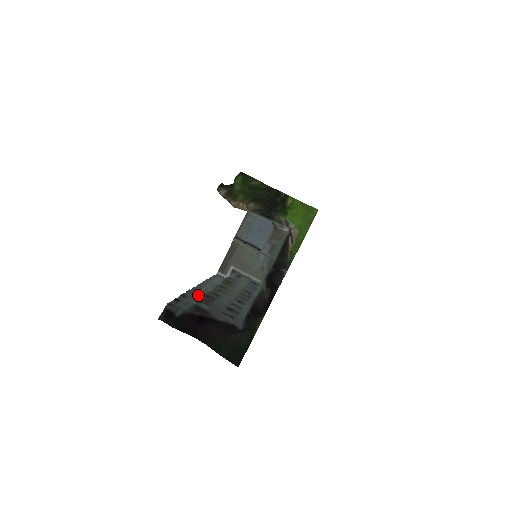
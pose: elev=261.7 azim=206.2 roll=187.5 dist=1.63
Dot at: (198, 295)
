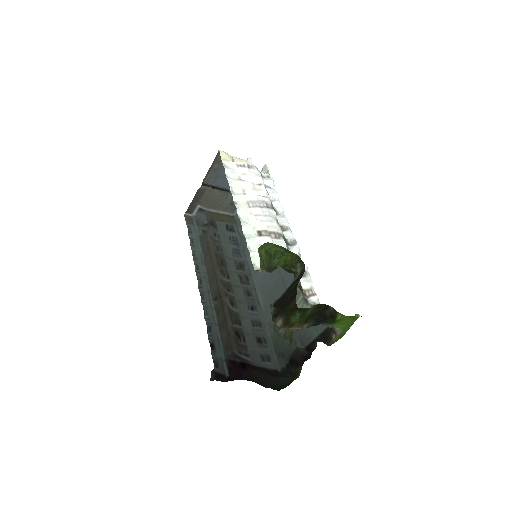
Dot at: (211, 307)
